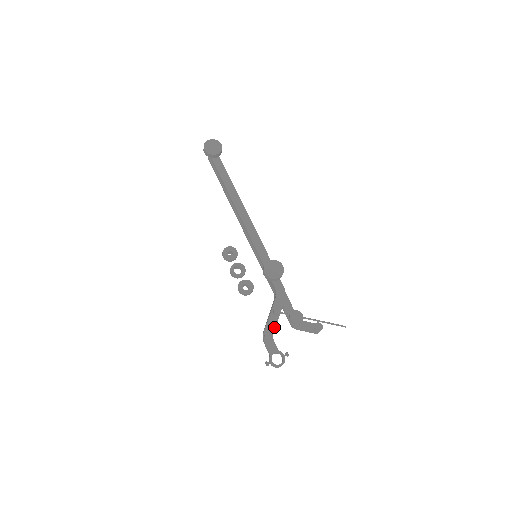
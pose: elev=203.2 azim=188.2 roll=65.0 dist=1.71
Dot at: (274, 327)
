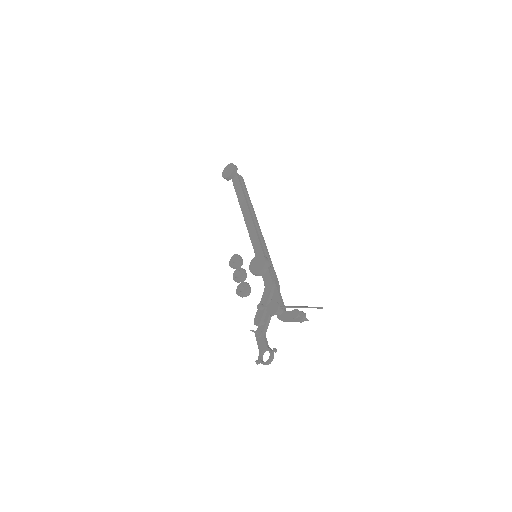
Dot at: (258, 323)
